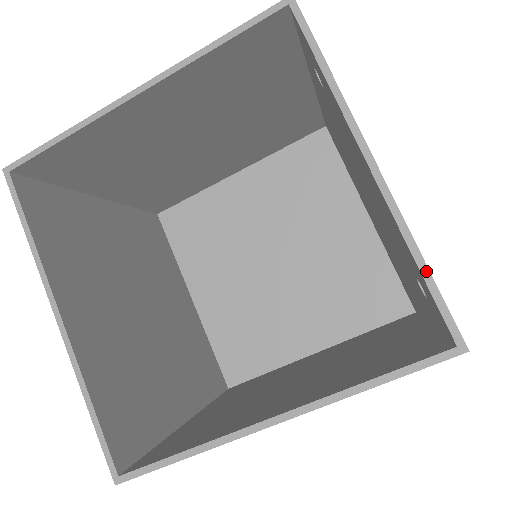
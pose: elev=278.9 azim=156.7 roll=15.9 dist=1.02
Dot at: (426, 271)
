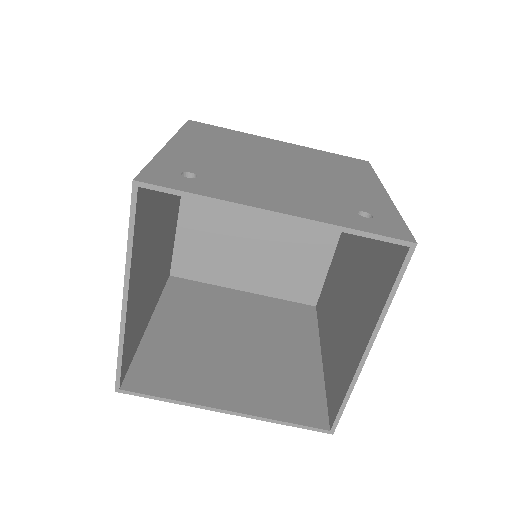
Dot at: (360, 233)
